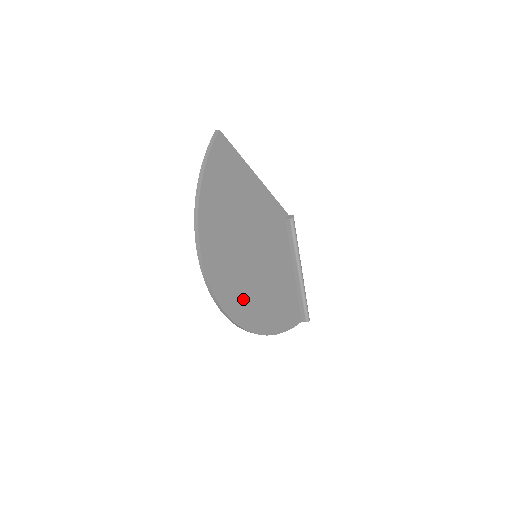
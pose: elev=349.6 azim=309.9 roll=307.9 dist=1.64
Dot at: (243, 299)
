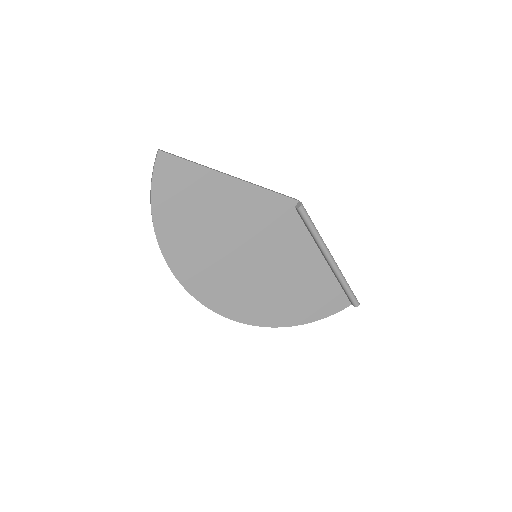
Dot at: (246, 300)
